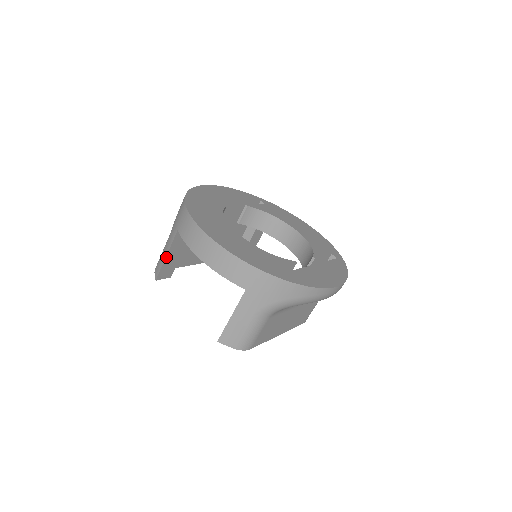
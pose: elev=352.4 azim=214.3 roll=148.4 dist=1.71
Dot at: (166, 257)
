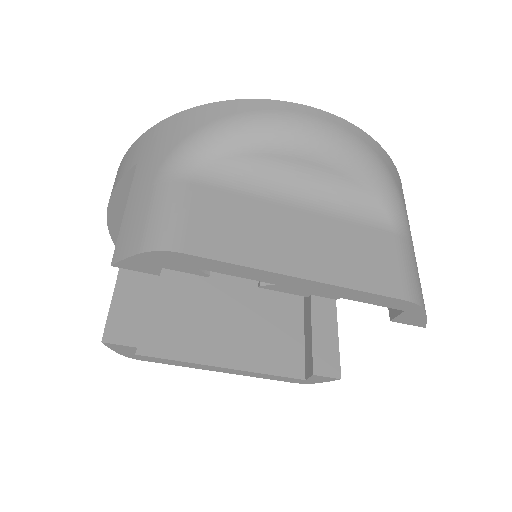
Dot at: (113, 300)
